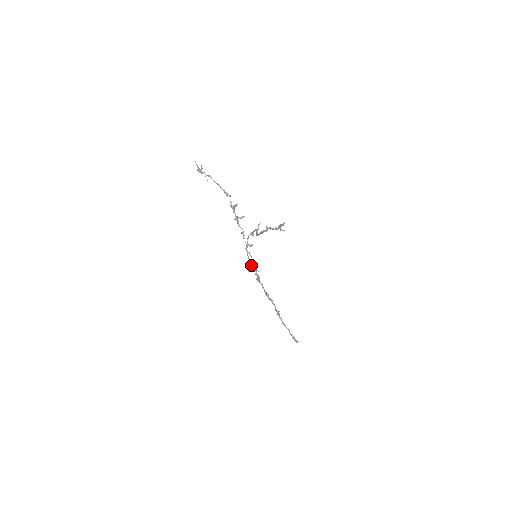
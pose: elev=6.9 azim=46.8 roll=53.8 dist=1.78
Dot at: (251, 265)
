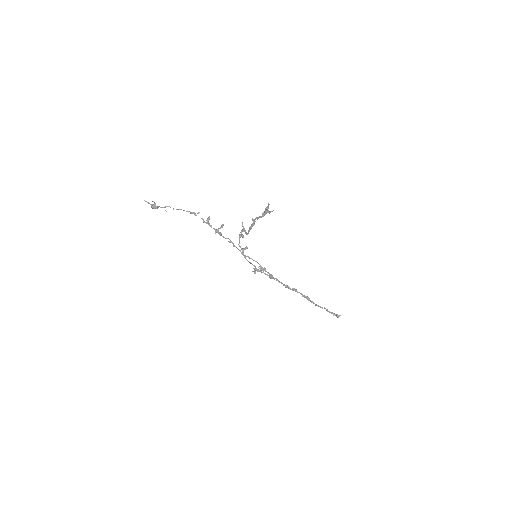
Dot at: (256, 268)
